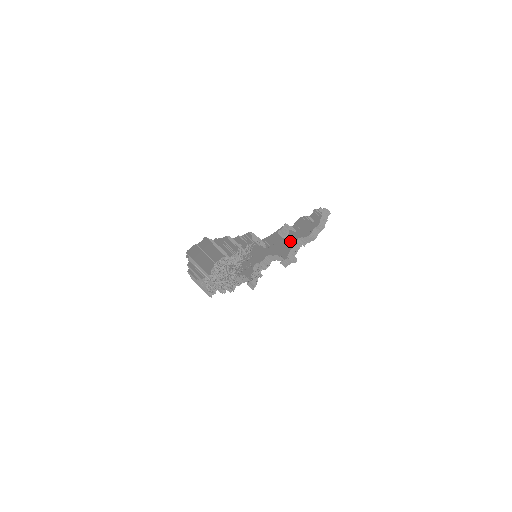
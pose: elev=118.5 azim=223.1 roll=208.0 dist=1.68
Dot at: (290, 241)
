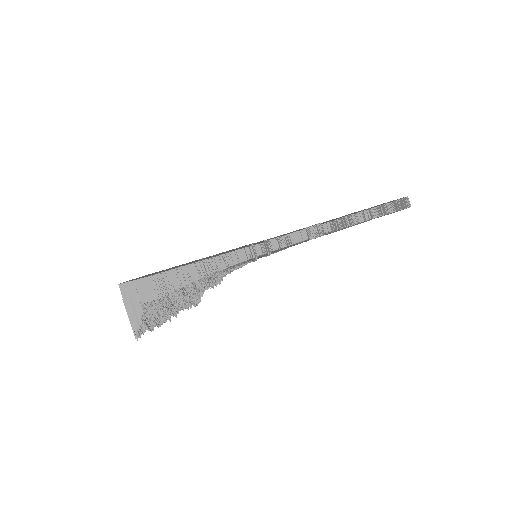
Dot at: occluded
